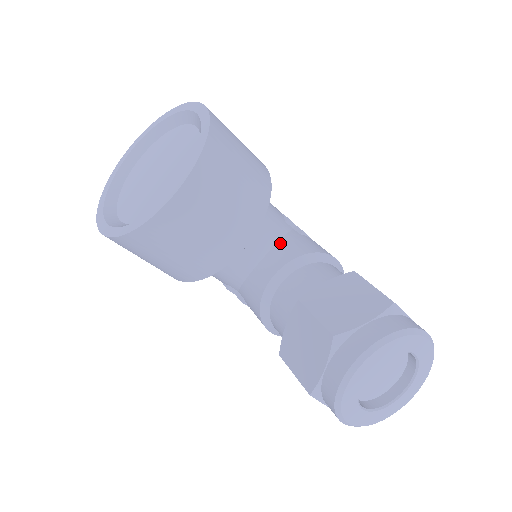
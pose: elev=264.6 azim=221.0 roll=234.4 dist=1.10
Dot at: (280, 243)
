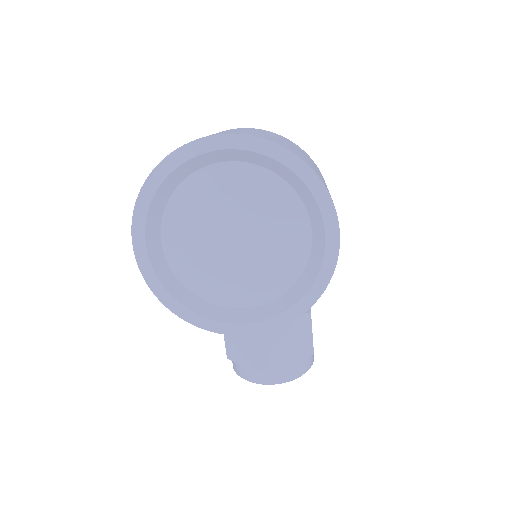
Dot at: occluded
